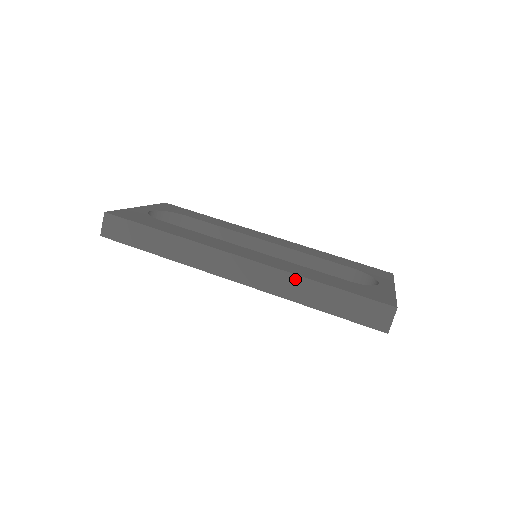
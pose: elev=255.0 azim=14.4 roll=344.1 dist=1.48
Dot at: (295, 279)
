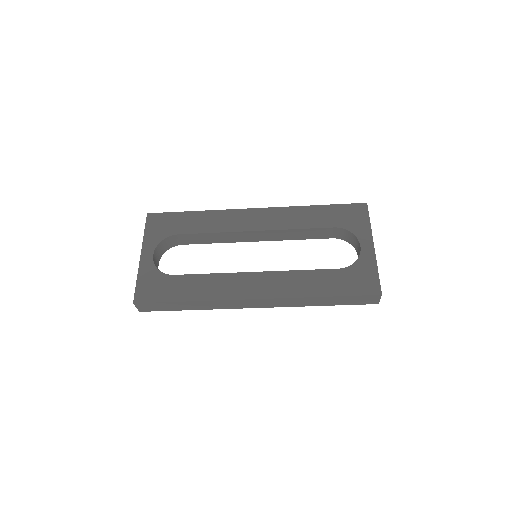
Dot at: (302, 299)
